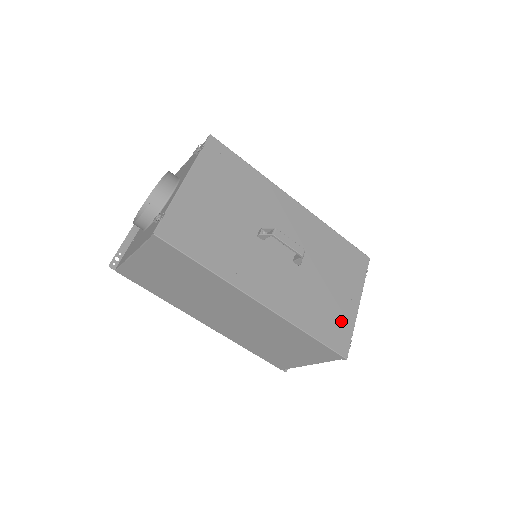
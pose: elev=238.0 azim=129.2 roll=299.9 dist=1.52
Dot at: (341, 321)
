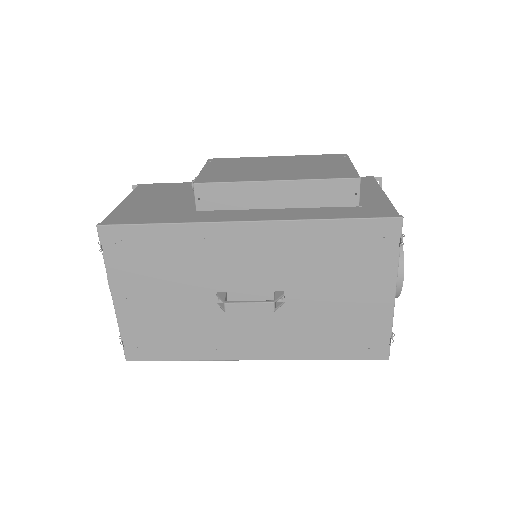
Dot at: (369, 327)
